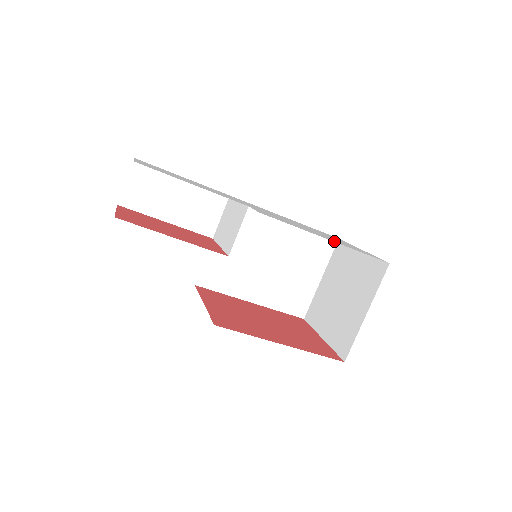
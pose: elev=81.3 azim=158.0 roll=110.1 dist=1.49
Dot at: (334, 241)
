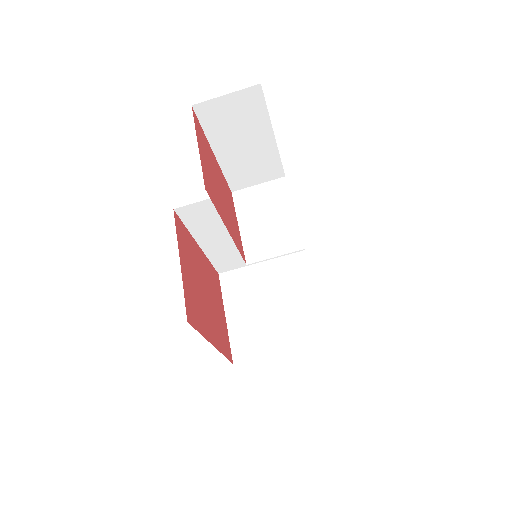
Dot at: occluded
